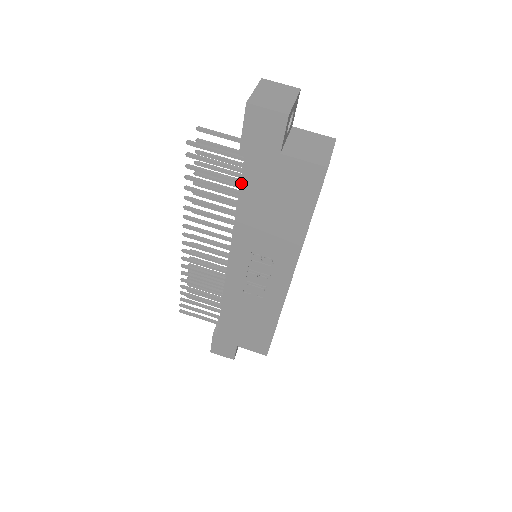
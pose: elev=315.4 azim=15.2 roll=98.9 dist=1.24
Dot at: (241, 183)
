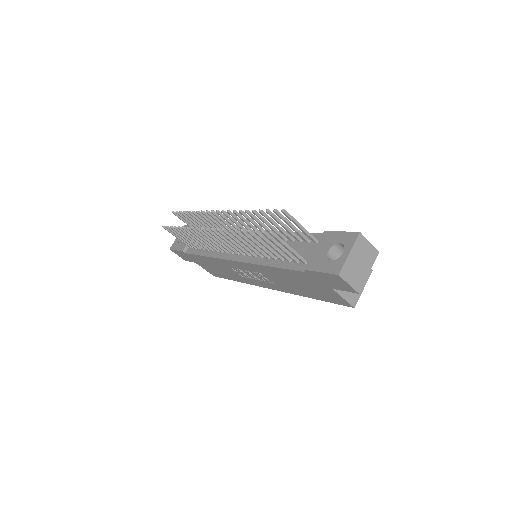
Dot at: (289, 270)
